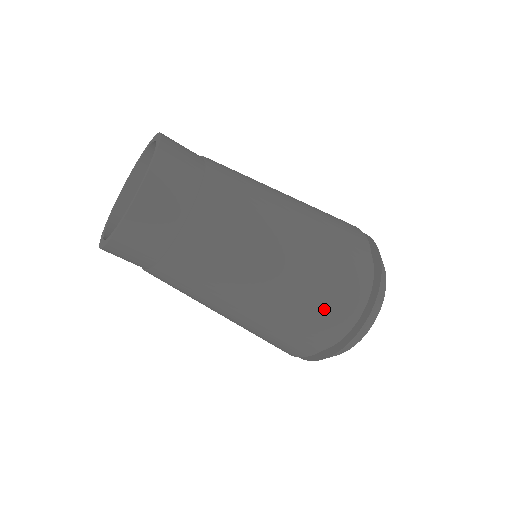
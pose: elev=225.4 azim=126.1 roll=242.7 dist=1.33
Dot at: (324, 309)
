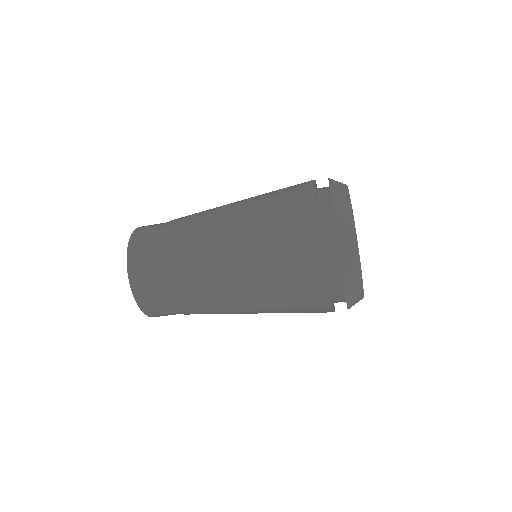
Dot at: (306, 312)
